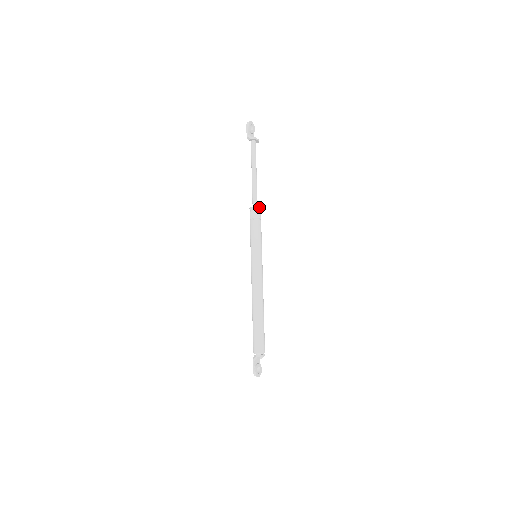
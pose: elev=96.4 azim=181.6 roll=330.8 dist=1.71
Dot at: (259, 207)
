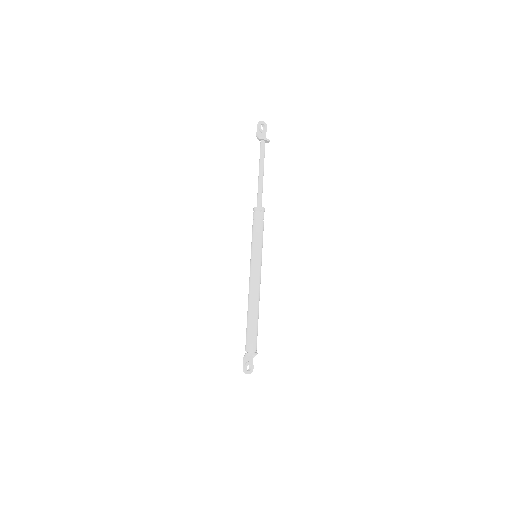
Dot at: (262, 207)
